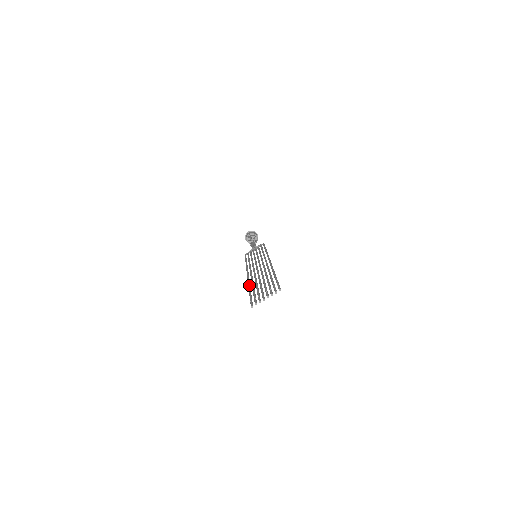
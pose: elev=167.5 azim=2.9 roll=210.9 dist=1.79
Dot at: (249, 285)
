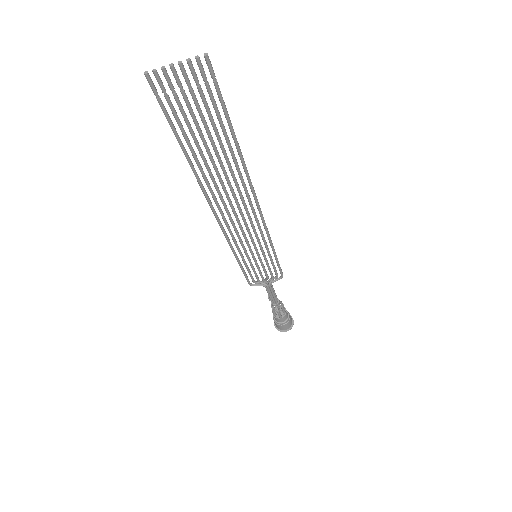
Dot at: (192, 164)
